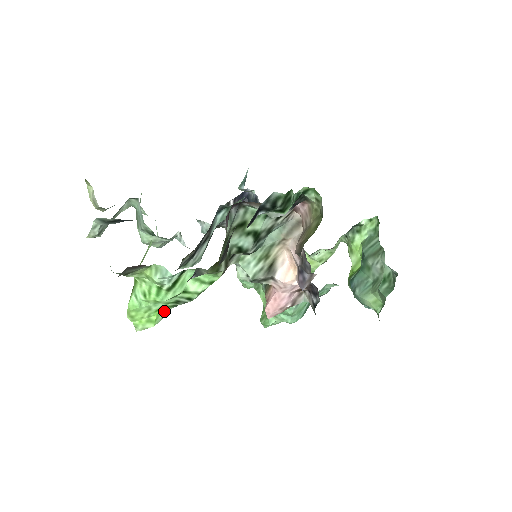
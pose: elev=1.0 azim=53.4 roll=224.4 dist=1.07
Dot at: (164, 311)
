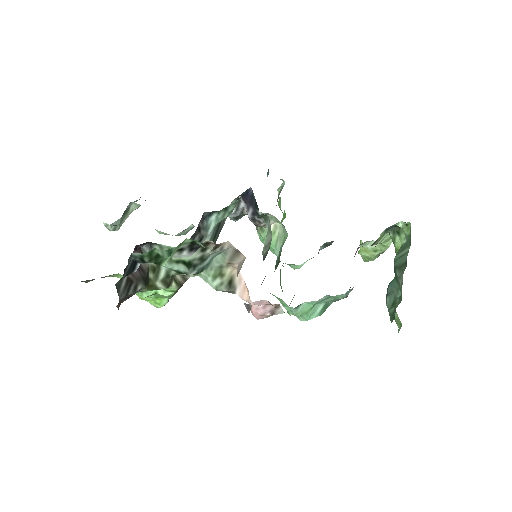
Dot at: (163, 298)
